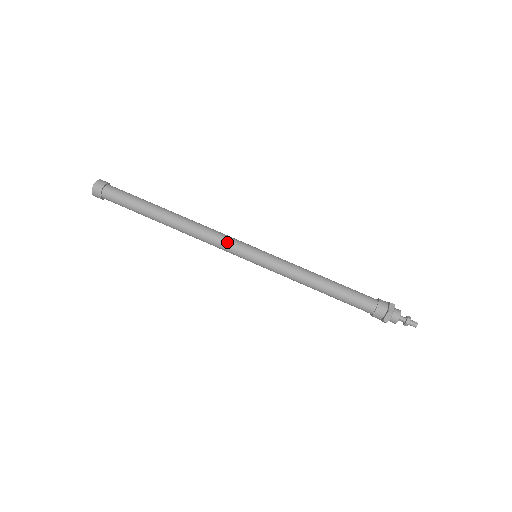
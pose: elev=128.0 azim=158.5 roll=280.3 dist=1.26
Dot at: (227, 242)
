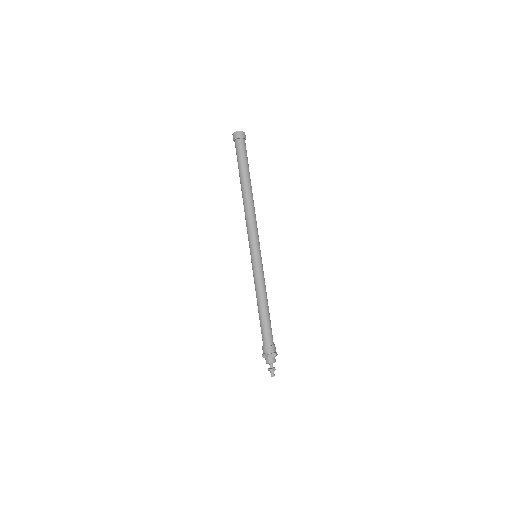
Dot at: (252, 234)
